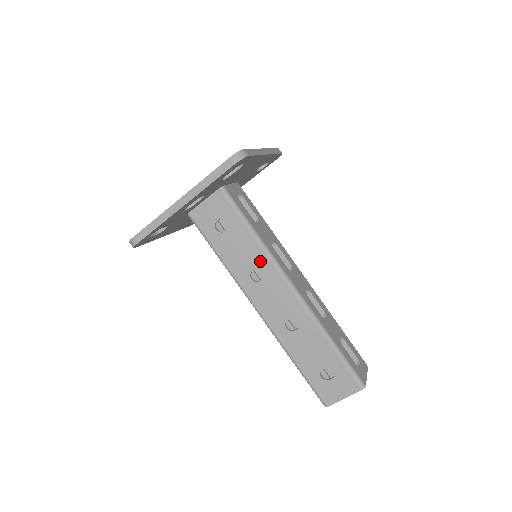
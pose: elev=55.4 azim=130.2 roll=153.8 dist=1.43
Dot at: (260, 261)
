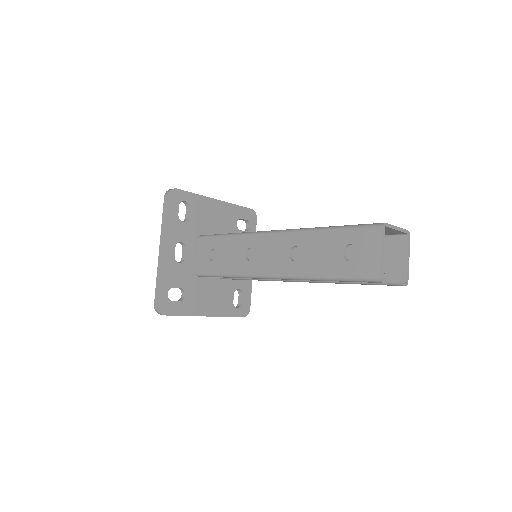
Dot at: (244, 244)
